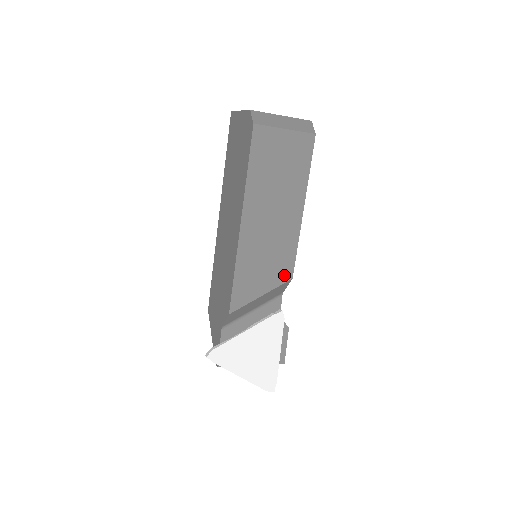
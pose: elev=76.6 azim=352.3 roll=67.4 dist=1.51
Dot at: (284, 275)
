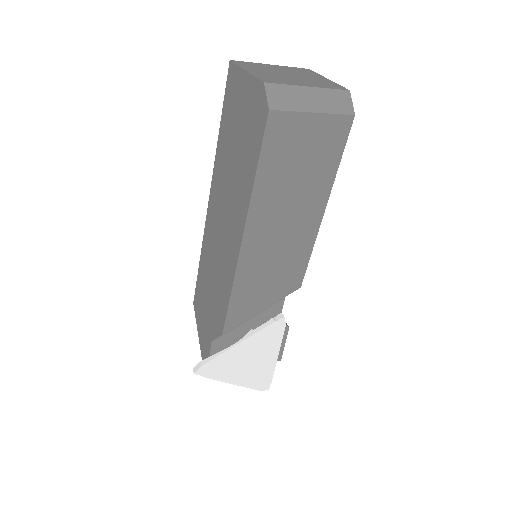
Dot at: (291, 286)
